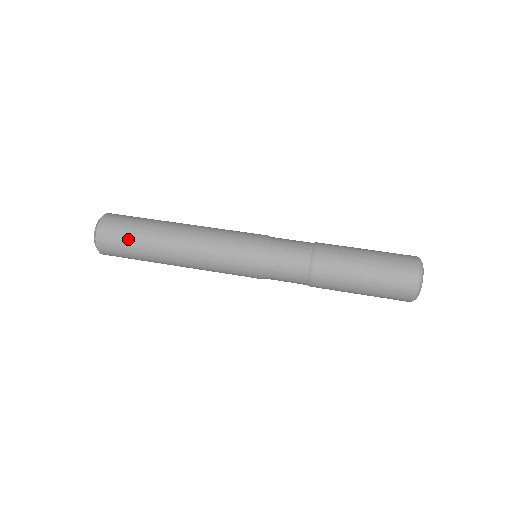
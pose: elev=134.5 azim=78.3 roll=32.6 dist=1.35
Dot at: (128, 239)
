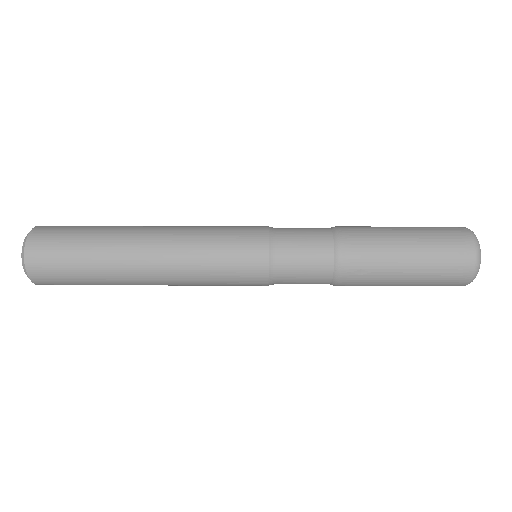
Dot at: (79, 230)
